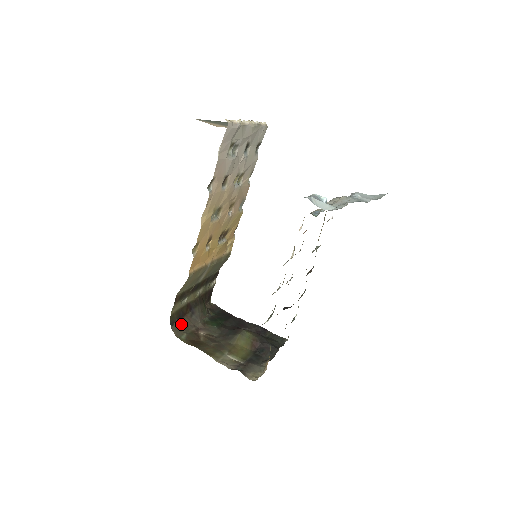
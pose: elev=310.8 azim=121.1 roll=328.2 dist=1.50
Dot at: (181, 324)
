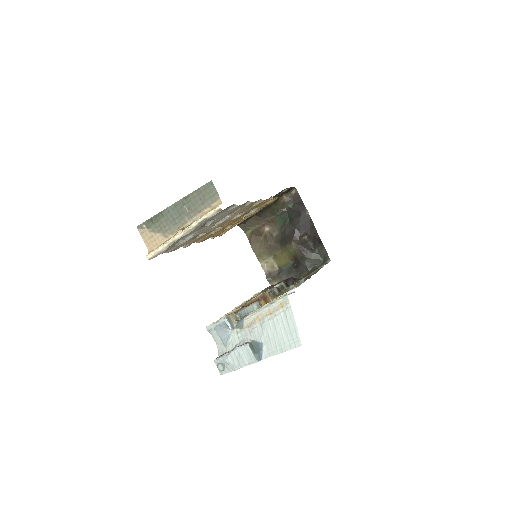
Dot at: (249, 222)
